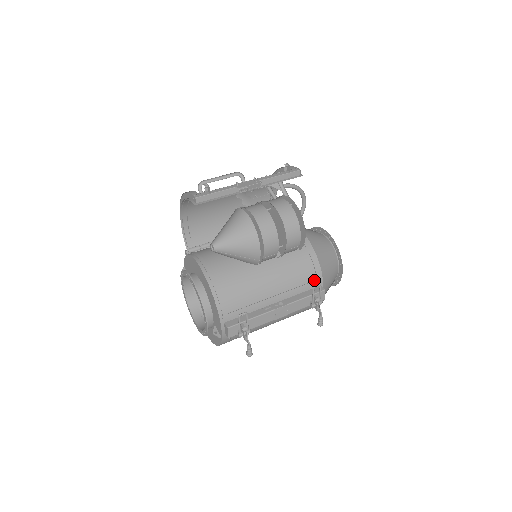
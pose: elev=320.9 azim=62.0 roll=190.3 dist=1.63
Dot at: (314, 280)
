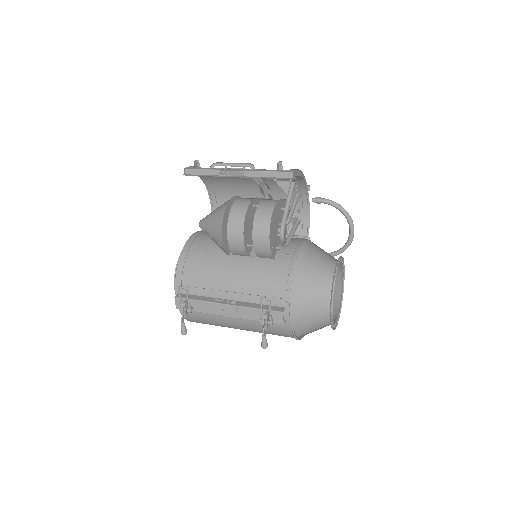
Dot at: (279, 297)
